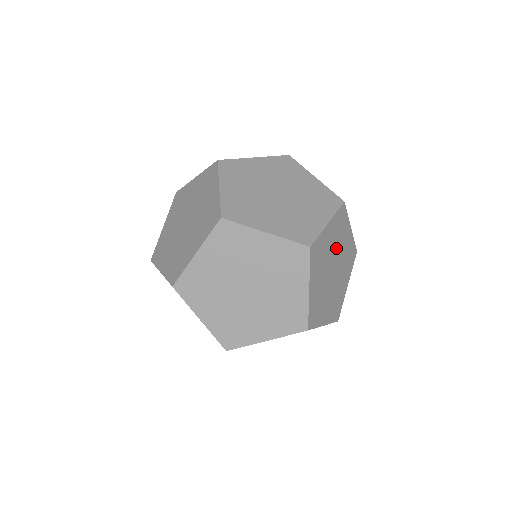
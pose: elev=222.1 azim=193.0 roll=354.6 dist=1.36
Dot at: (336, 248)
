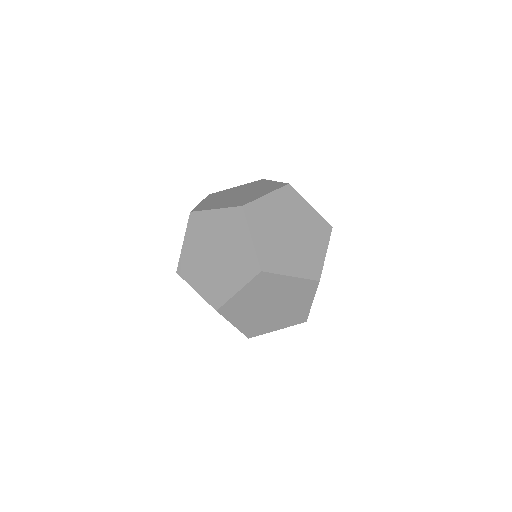
Dot at: (304, 230)
